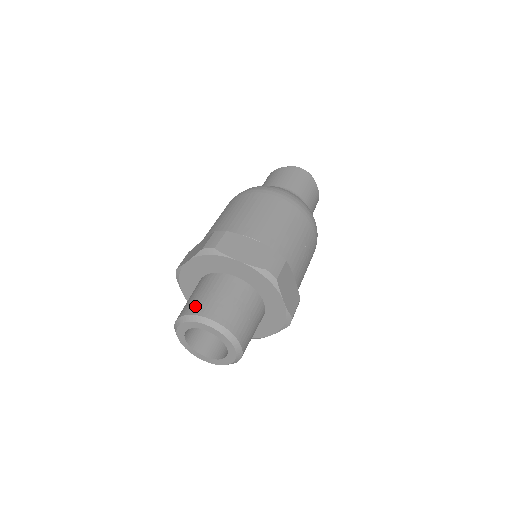
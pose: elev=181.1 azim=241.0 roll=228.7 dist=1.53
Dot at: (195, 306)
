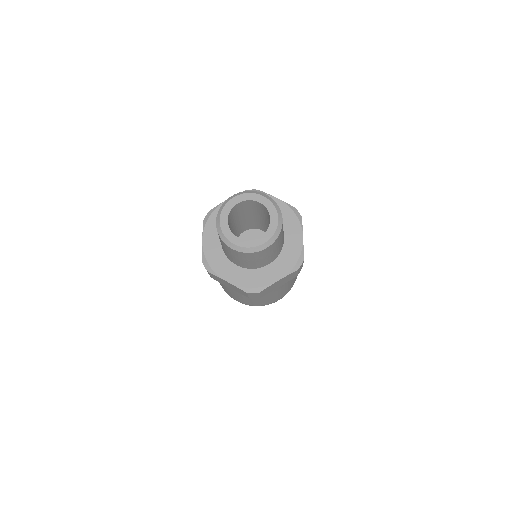
Dot at: occluded
